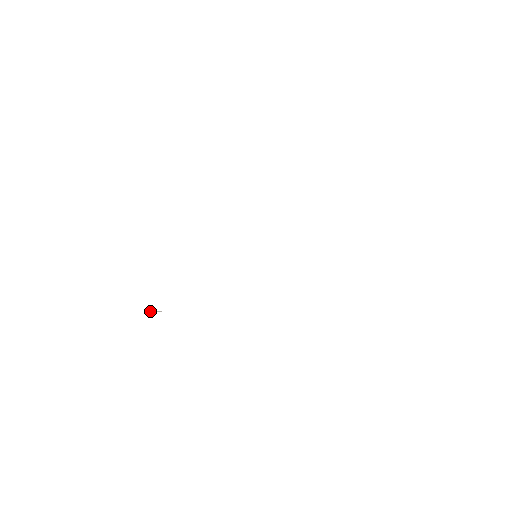
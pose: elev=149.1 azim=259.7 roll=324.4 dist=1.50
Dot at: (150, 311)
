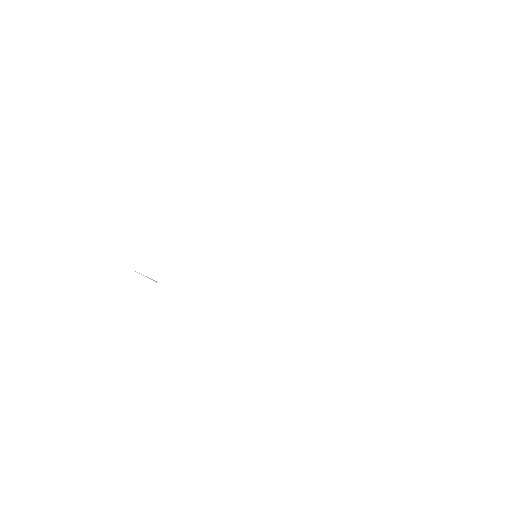
Dot at: occluded
